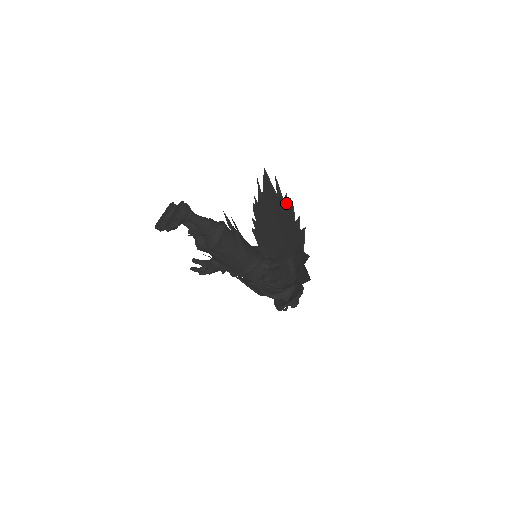
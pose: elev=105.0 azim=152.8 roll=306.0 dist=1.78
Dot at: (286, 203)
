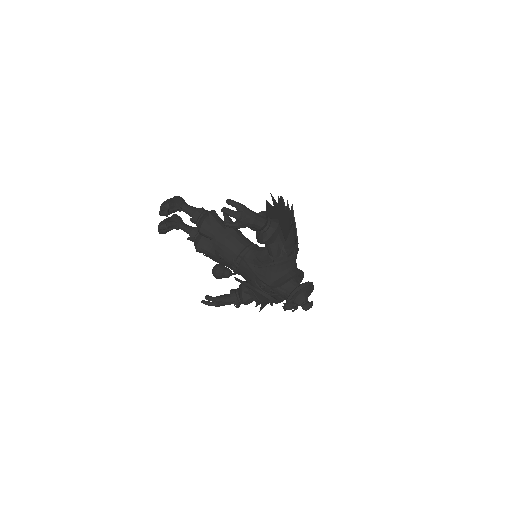
Dot at: (279, 203)
